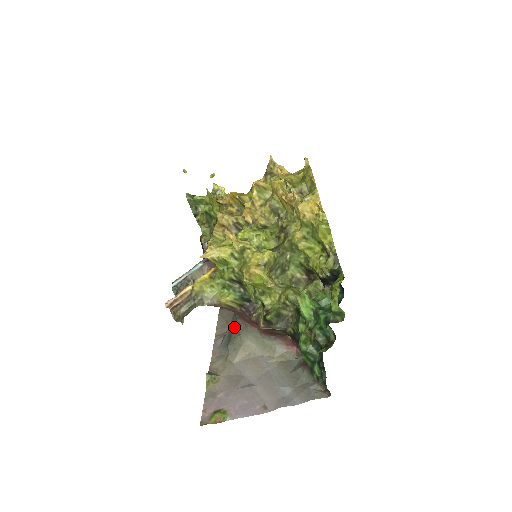
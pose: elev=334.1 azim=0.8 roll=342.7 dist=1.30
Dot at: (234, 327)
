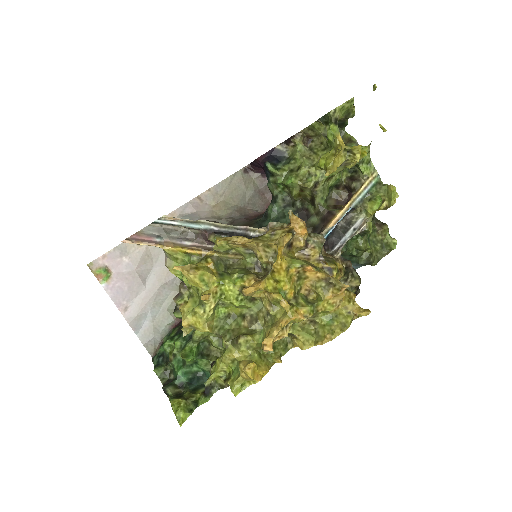
Dot at: occluded
